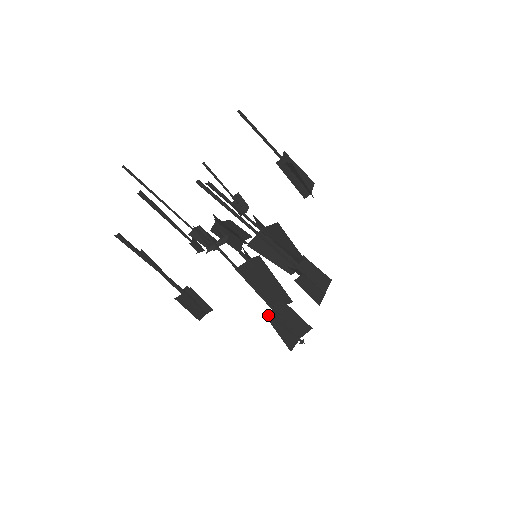
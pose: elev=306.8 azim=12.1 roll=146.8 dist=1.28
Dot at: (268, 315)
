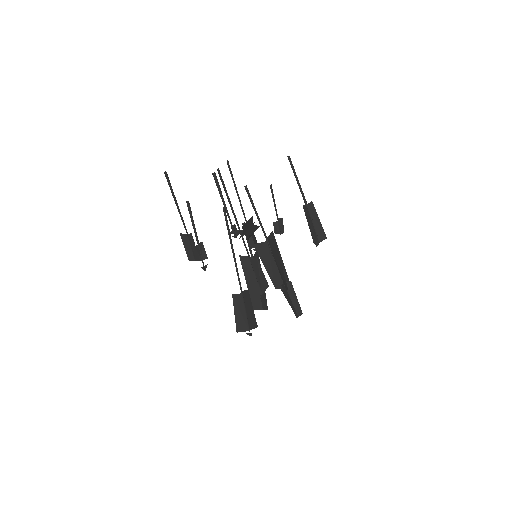
Dot at: (235, 294)
